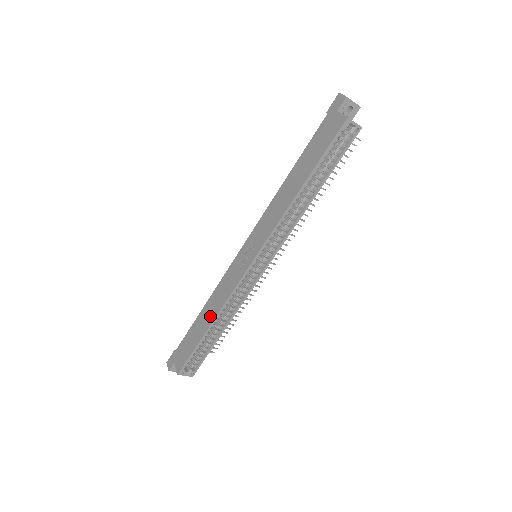
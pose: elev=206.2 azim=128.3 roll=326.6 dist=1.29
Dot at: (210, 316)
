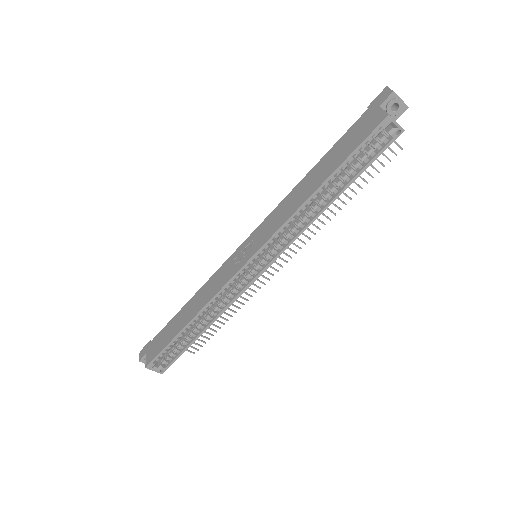
Dot at: (192, 311)
